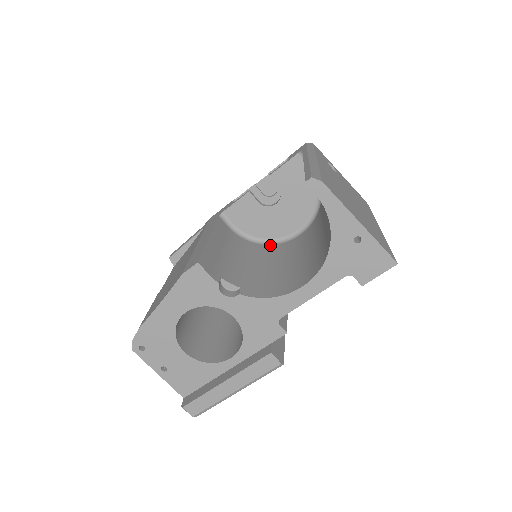
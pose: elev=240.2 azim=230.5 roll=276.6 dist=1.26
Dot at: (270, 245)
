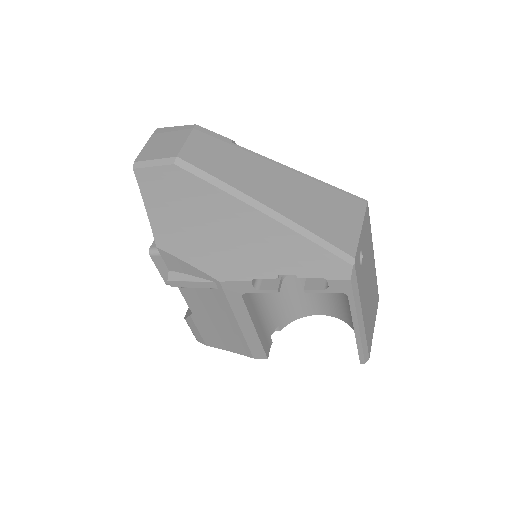
Dot at: occluded
